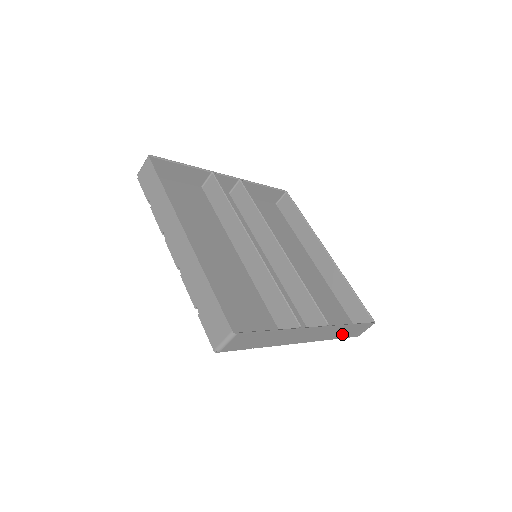
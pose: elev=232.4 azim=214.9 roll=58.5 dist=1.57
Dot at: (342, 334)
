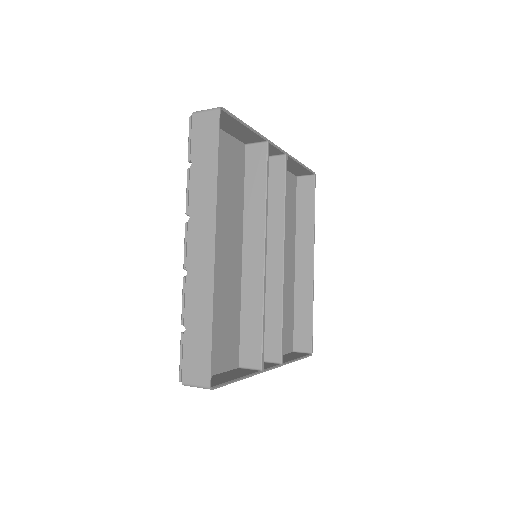
Dot at: occluded
